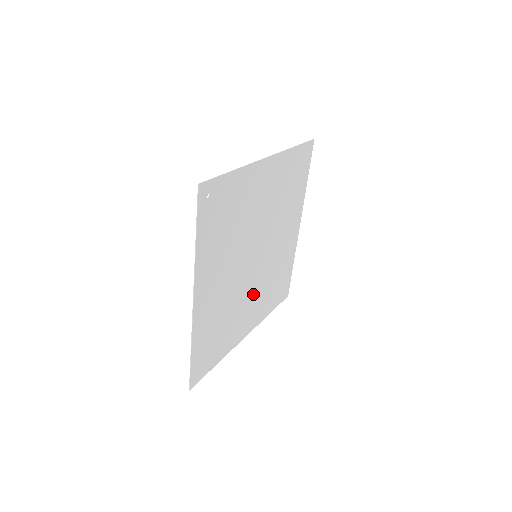
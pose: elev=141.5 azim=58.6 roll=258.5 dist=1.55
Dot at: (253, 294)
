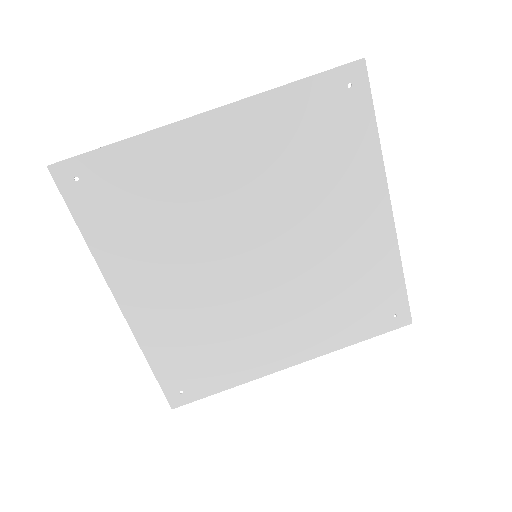
Dot at: (280, 310)
